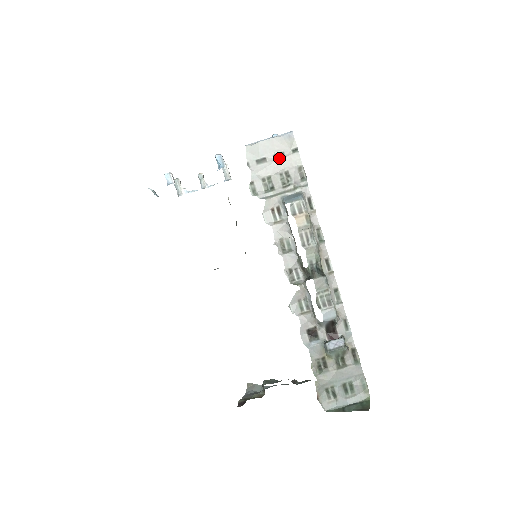
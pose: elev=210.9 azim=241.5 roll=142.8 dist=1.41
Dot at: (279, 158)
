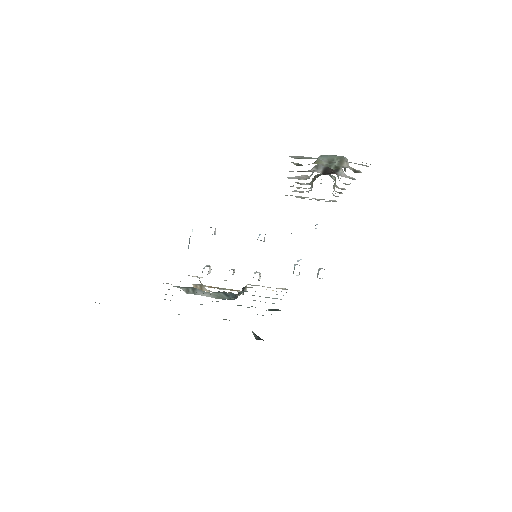
Dot at: occluded
